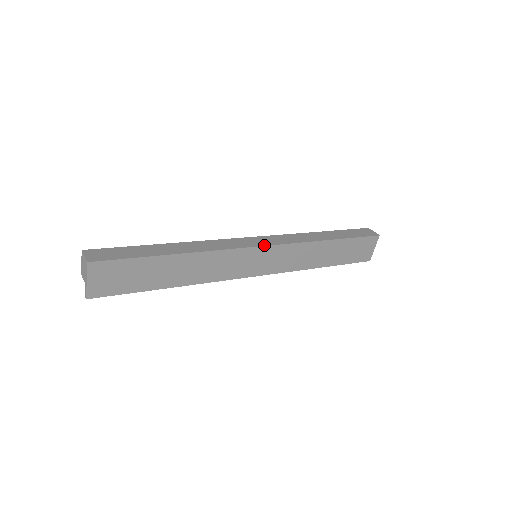
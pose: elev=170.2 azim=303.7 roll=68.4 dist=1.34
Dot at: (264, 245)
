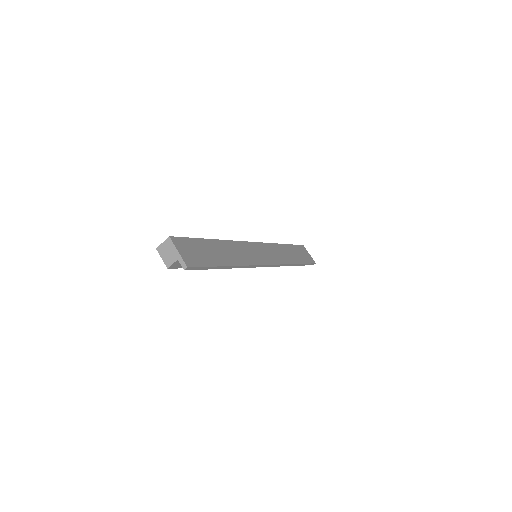
Dot at: (254, 242)
